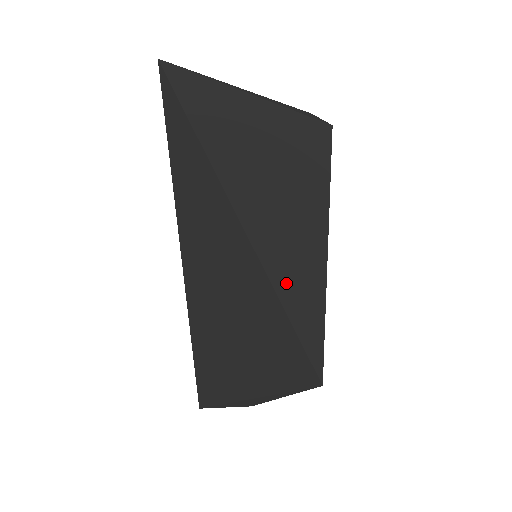
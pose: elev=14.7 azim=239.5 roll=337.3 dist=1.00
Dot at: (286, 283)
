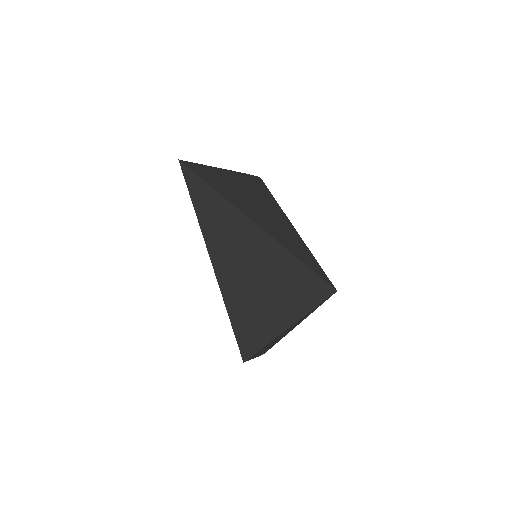
Dot at: (299, 255)
